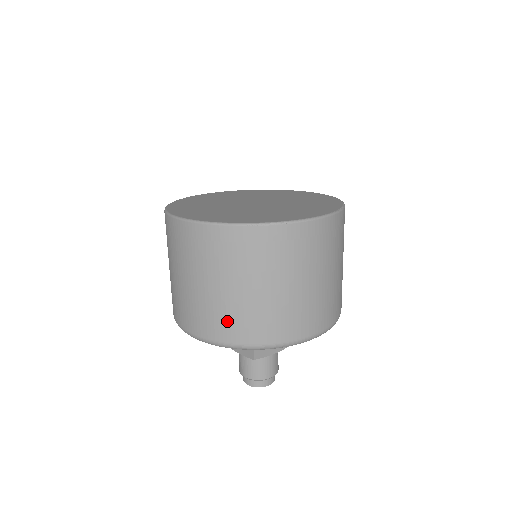
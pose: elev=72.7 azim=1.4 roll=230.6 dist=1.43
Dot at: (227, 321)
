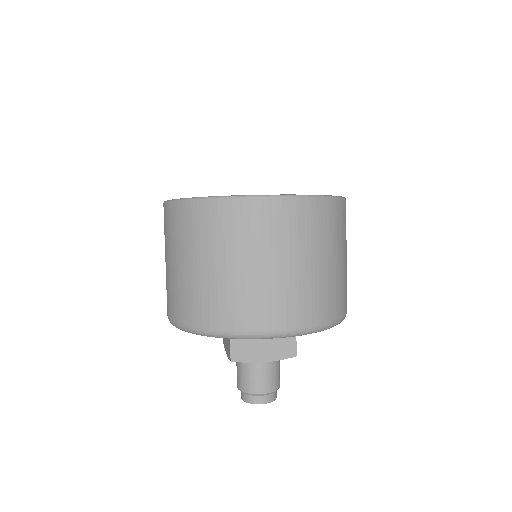
Dot at: (183, 300)
